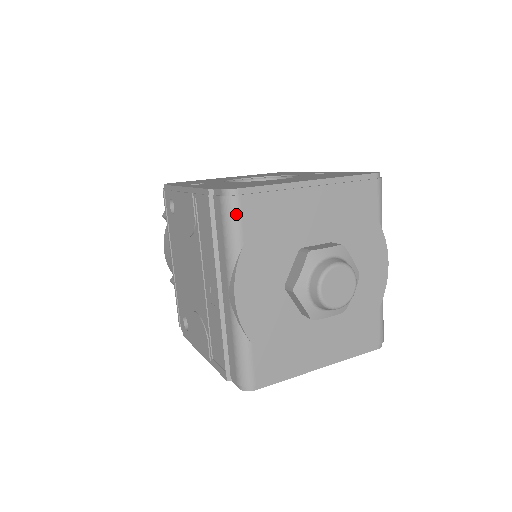
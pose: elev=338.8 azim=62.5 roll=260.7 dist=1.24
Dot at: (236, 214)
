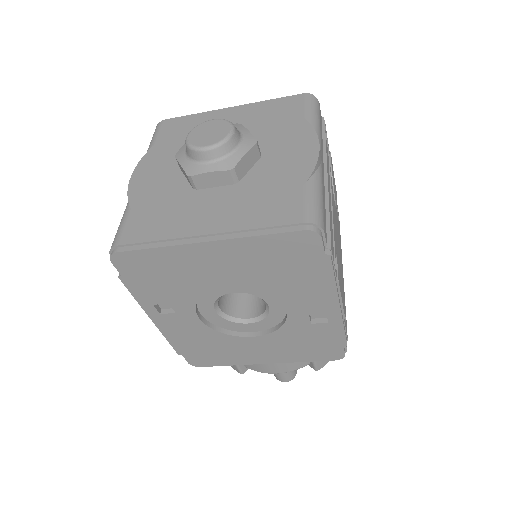
Dot at: (157, 131)
